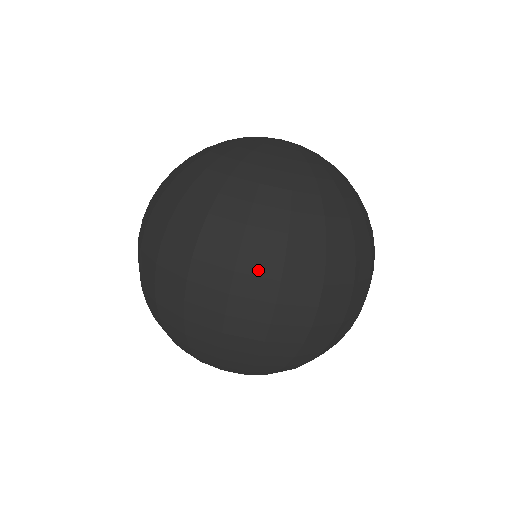
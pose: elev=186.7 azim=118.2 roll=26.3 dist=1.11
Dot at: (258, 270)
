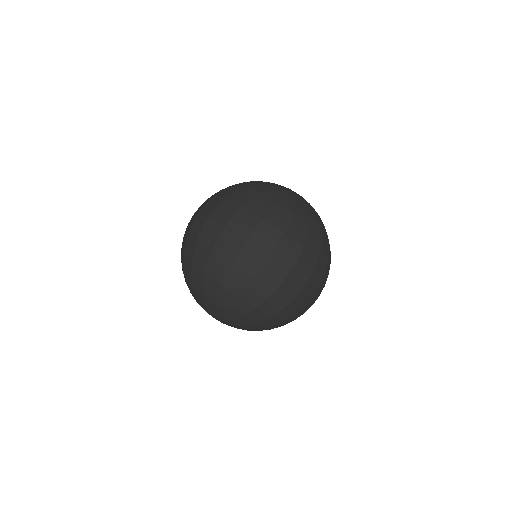
Dot at: (319, 274)
